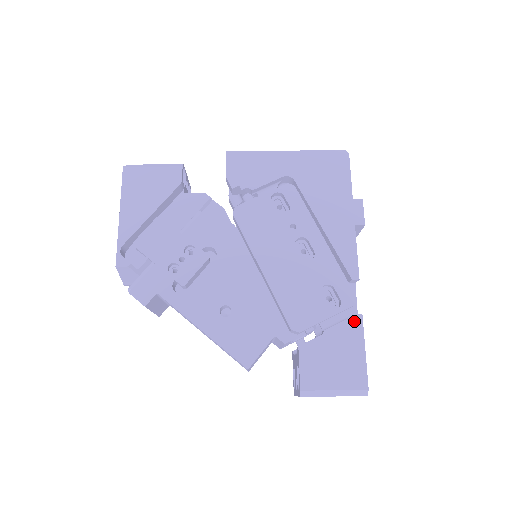
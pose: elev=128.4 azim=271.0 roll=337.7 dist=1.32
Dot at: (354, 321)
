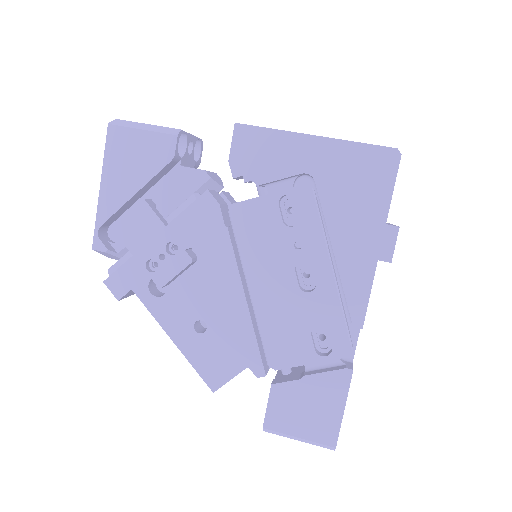
Dot at: (341, 375)
